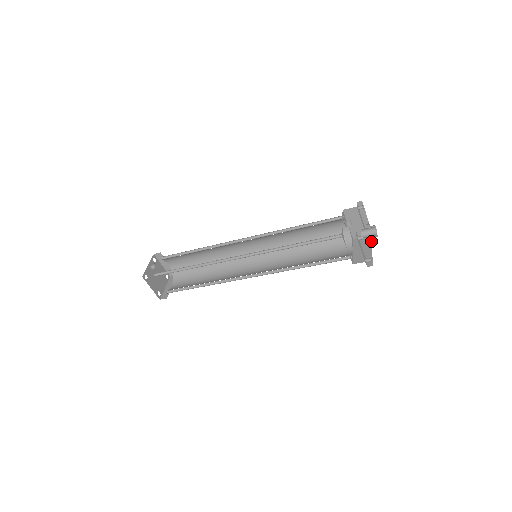
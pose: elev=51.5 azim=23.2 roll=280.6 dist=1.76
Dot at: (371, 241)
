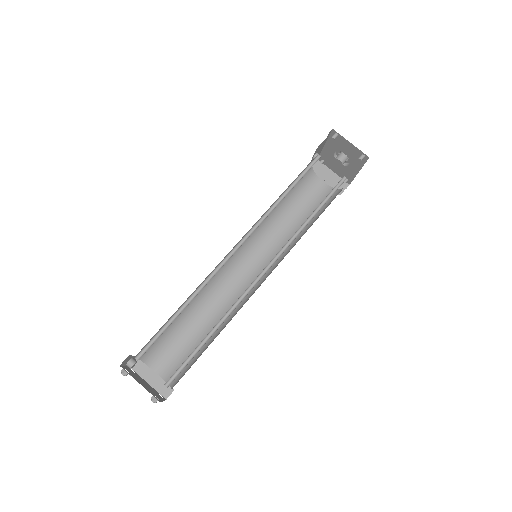
Dot at: occluded
